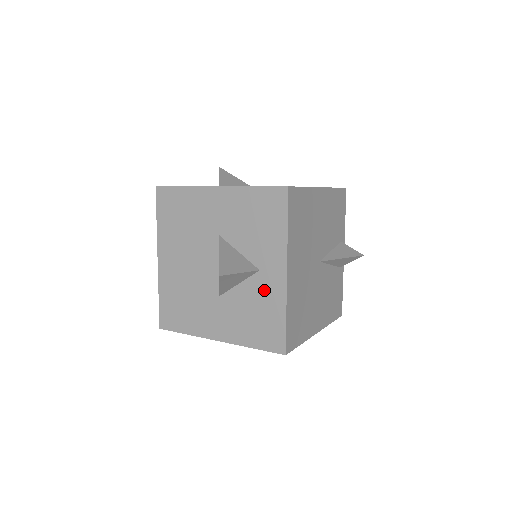
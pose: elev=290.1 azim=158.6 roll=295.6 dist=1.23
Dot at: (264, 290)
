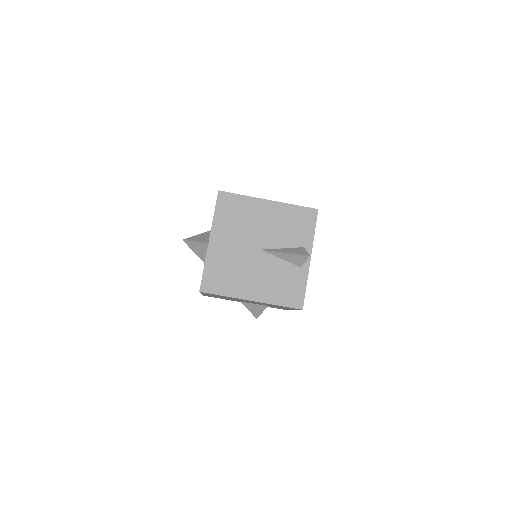
Dot at: occluded
